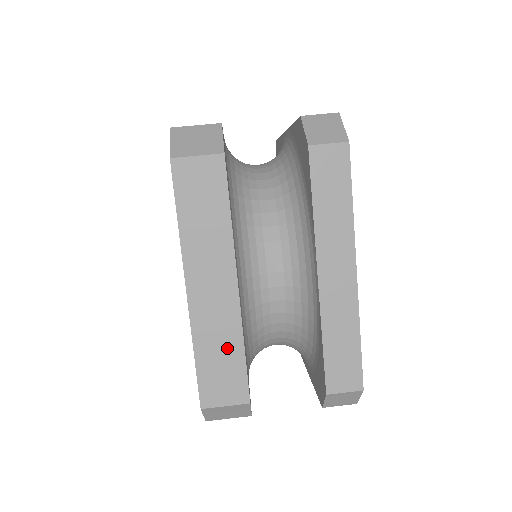
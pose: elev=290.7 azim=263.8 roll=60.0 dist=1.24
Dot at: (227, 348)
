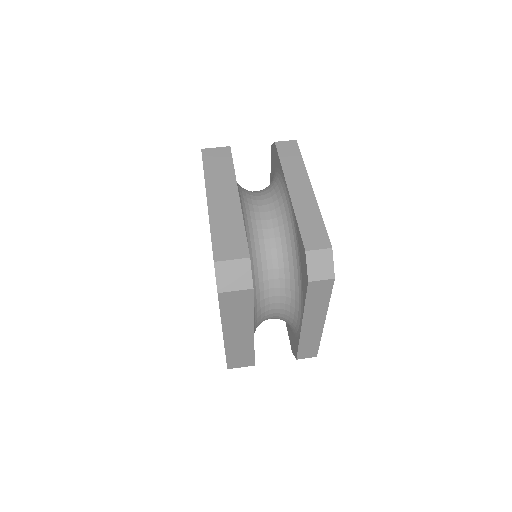
Dot at: (244, 352)
